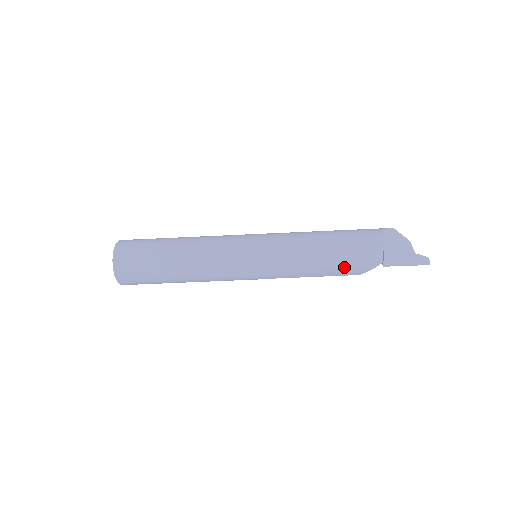
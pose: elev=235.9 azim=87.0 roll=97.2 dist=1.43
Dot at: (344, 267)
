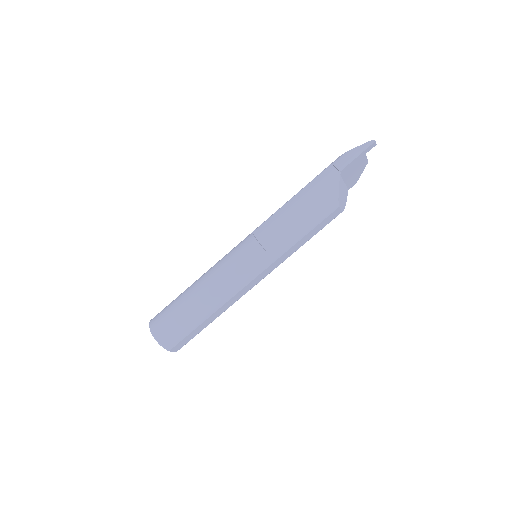
Dot at: (314, 199)
